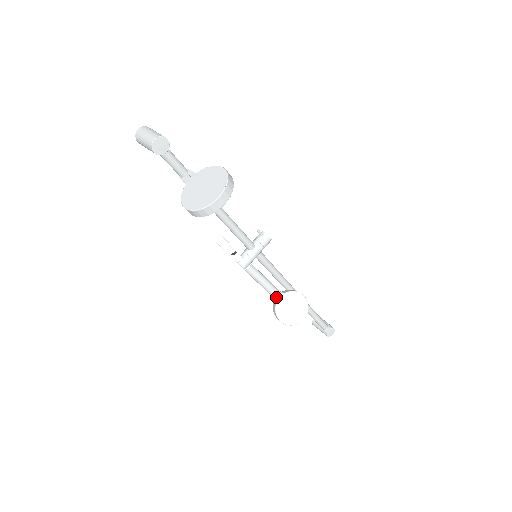
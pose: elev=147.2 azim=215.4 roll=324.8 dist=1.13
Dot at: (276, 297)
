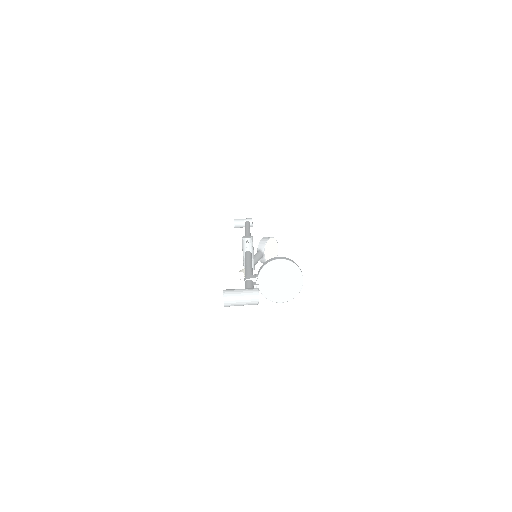
Dot at: (263, 256)
